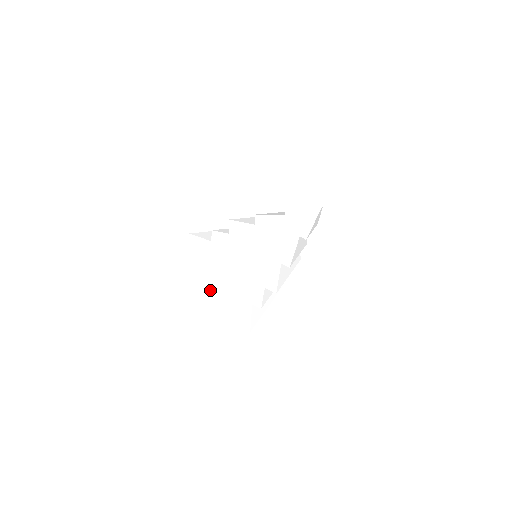
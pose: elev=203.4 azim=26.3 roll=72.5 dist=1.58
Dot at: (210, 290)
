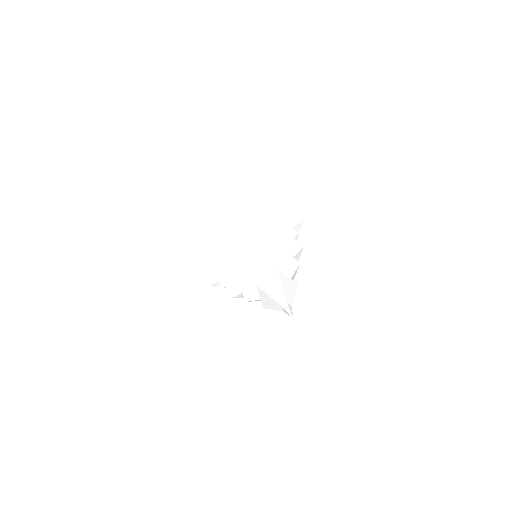
Dot at: occluded
